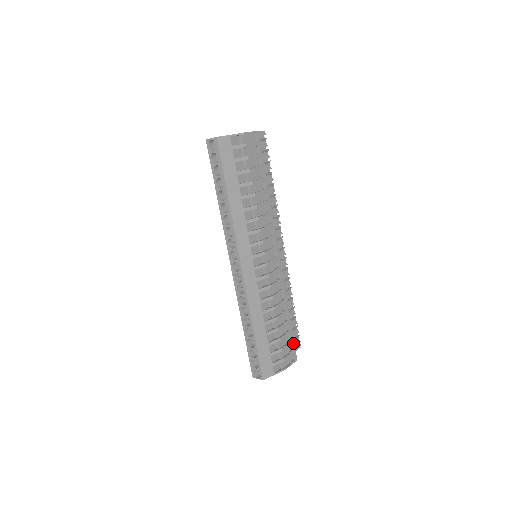
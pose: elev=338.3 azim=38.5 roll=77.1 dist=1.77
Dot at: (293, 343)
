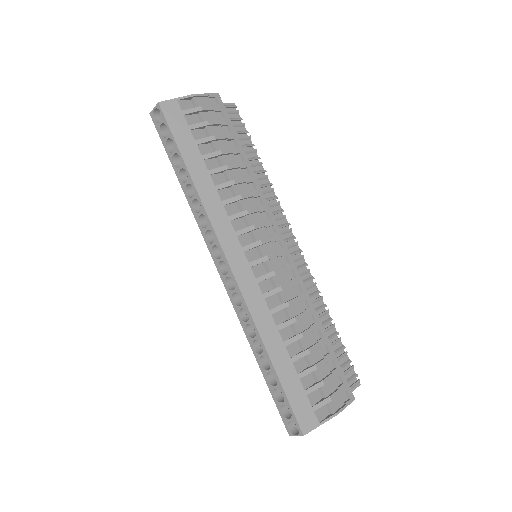
Dot at: (341, 373)
